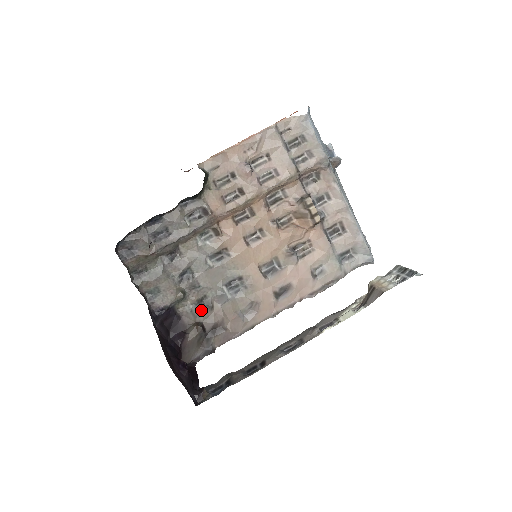
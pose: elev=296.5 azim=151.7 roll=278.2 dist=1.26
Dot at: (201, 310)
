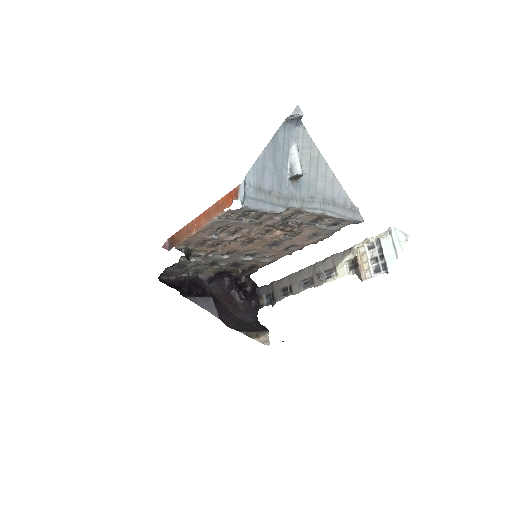
Dot at: (236, 267)
